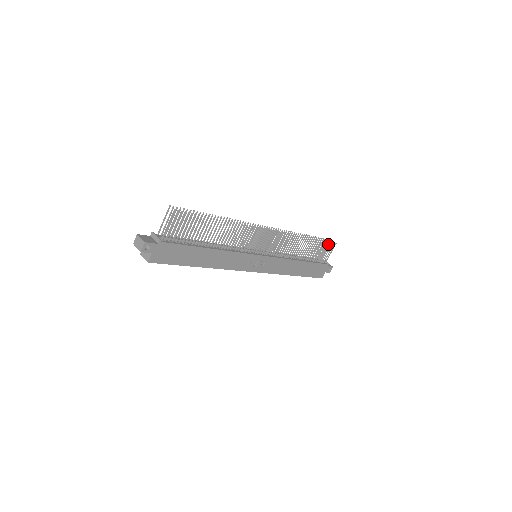
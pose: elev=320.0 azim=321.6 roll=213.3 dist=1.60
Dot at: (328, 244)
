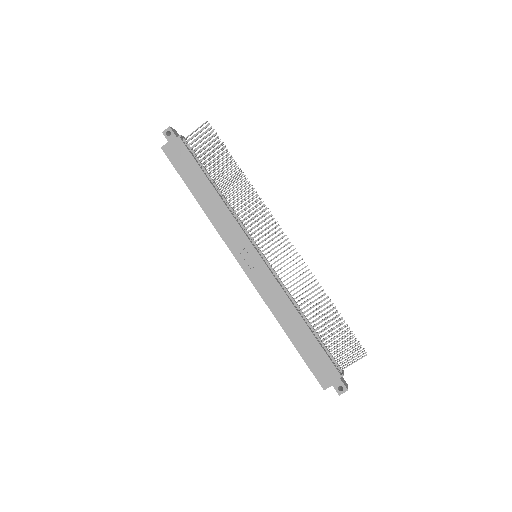
Dot at: occluded
